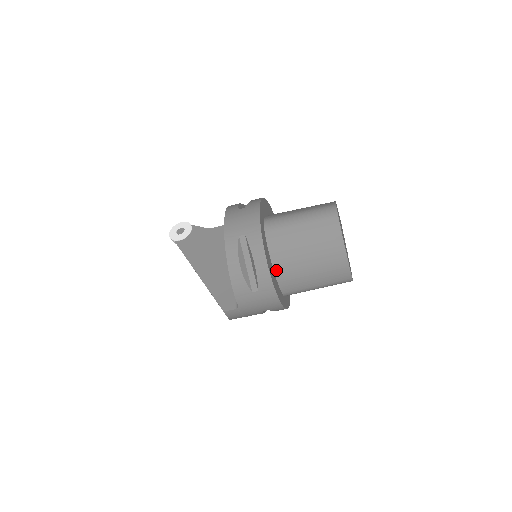
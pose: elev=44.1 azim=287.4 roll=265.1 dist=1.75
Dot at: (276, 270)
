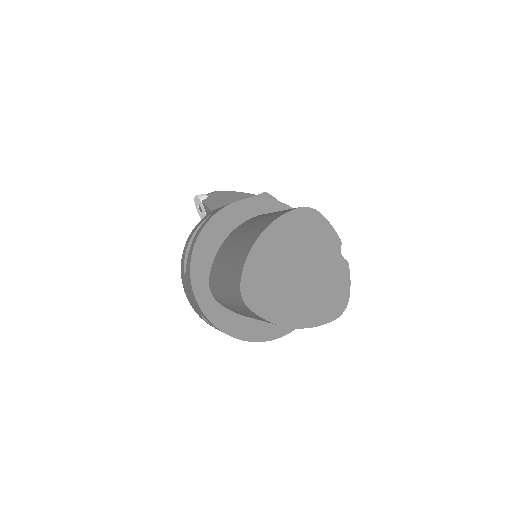
Dot at: occluded
